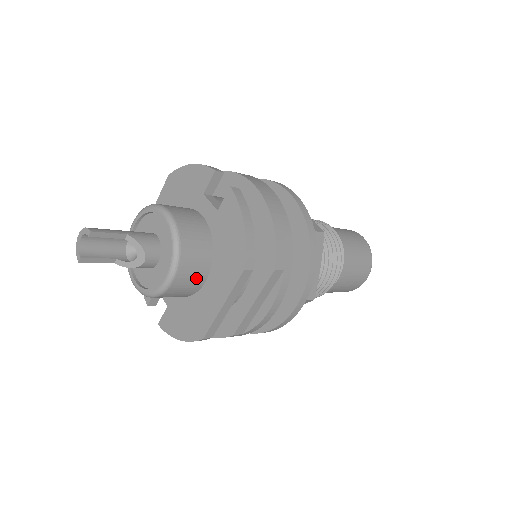
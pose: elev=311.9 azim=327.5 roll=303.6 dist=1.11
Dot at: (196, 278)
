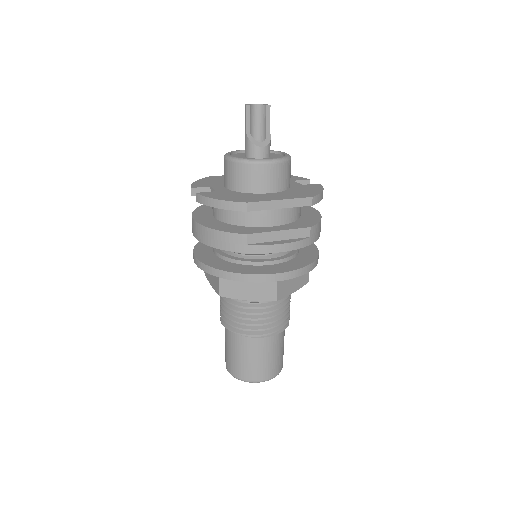
Dot at: (273, 183)
